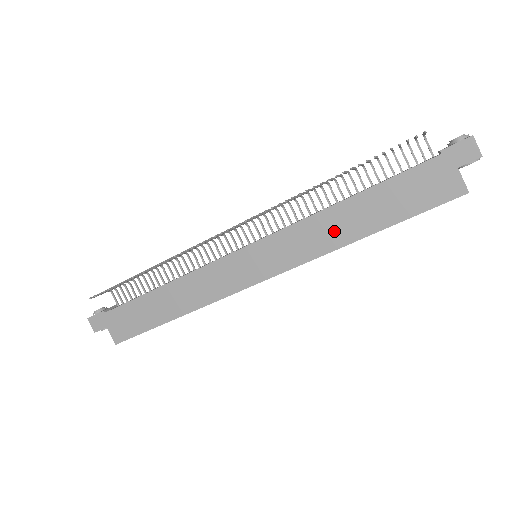
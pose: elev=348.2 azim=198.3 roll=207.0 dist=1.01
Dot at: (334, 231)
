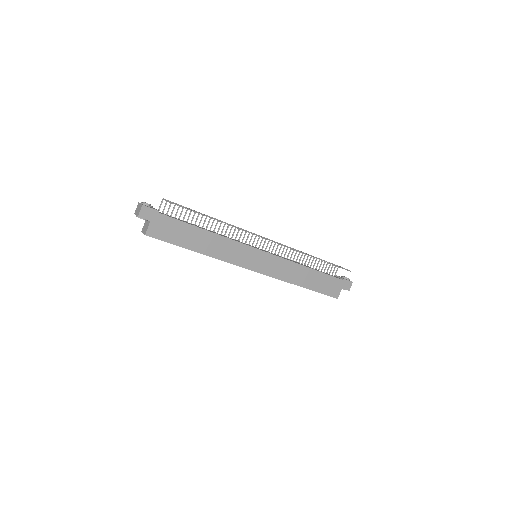
Dot at: (296, 275)
